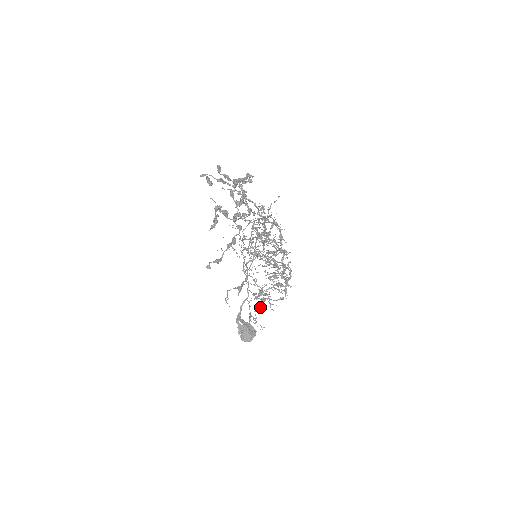
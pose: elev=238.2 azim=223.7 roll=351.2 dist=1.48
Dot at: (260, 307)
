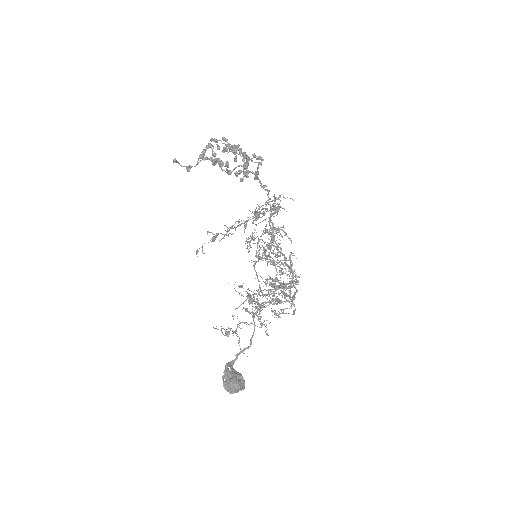
Dot at: (243, 303)
